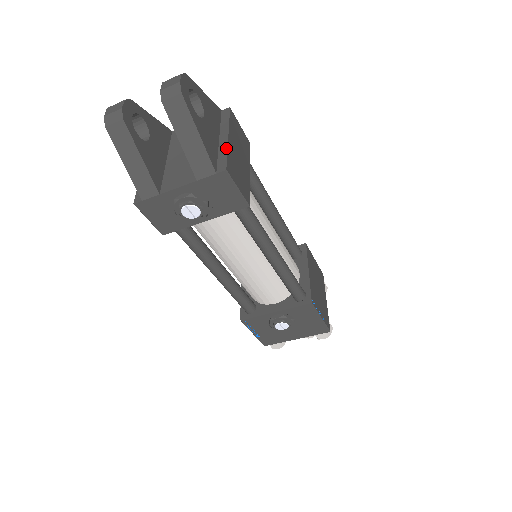
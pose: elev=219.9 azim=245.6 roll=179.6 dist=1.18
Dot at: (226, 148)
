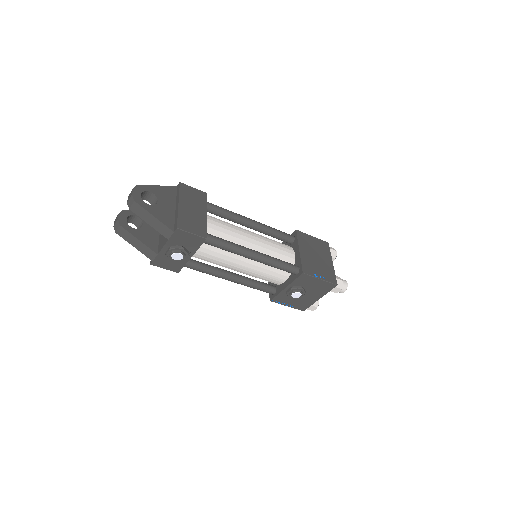
Dot at: (177, 213)
